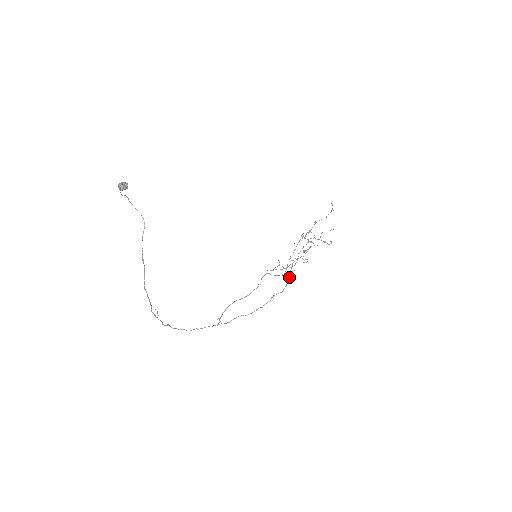
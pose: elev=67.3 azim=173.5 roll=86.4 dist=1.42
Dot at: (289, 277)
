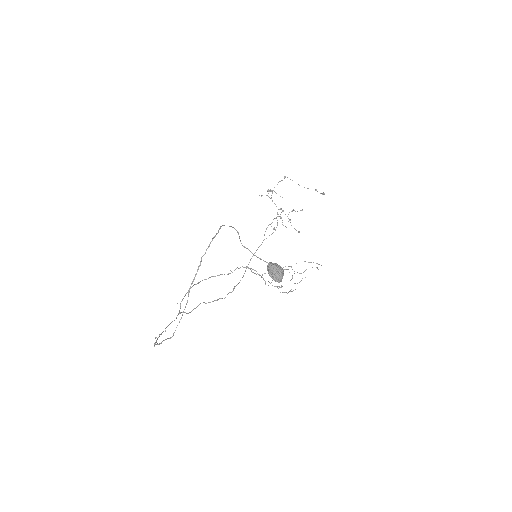
Dot at: (251, 258)
